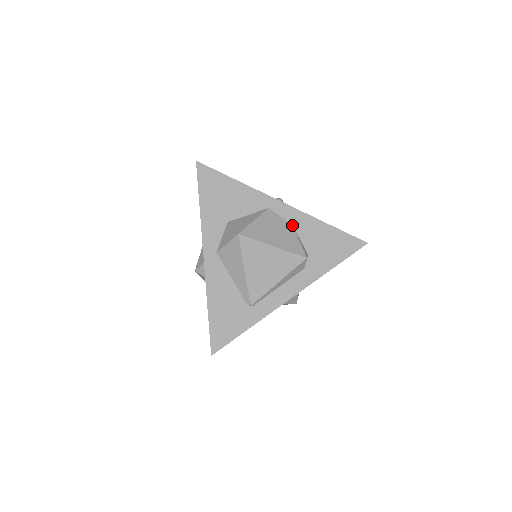
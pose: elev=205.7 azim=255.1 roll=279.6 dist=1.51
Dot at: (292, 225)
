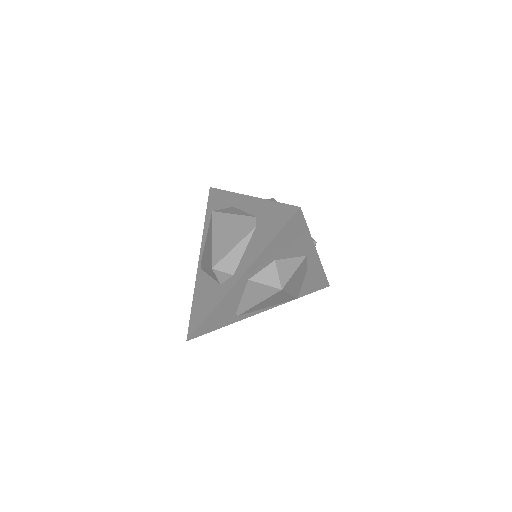
Dot at: (307, 269)
